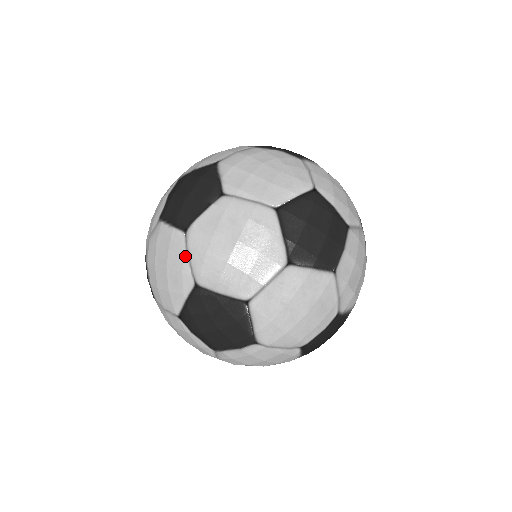
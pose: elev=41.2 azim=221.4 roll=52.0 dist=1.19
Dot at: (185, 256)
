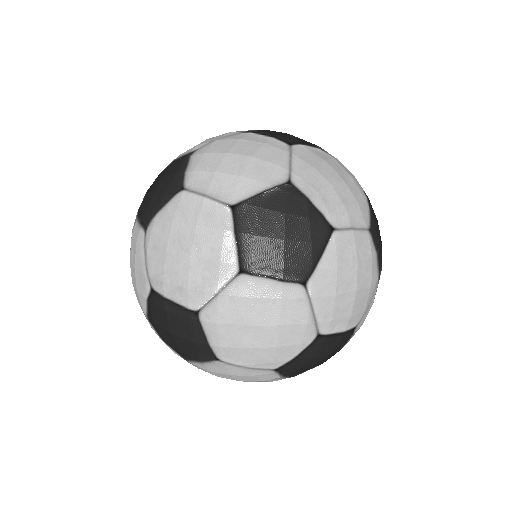
Dot at: (287, 157)
